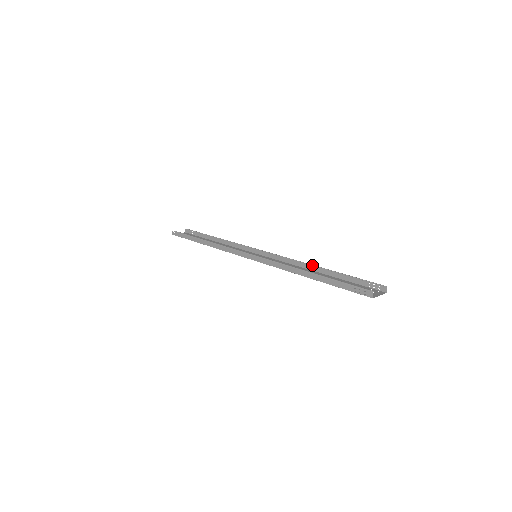
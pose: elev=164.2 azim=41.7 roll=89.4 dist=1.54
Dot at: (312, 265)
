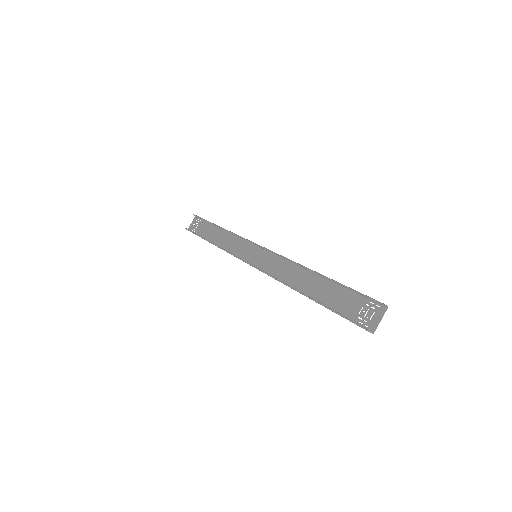
Dot at: occluded
